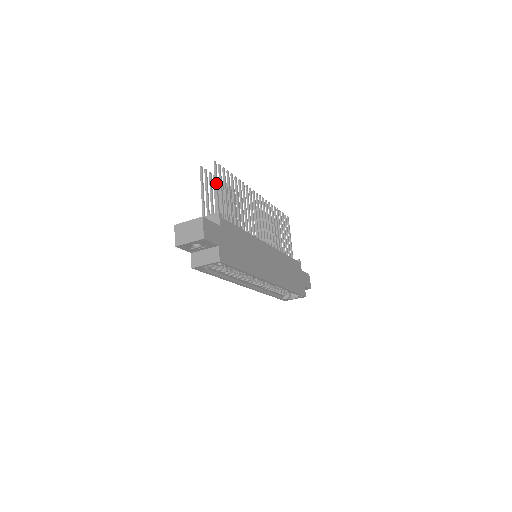
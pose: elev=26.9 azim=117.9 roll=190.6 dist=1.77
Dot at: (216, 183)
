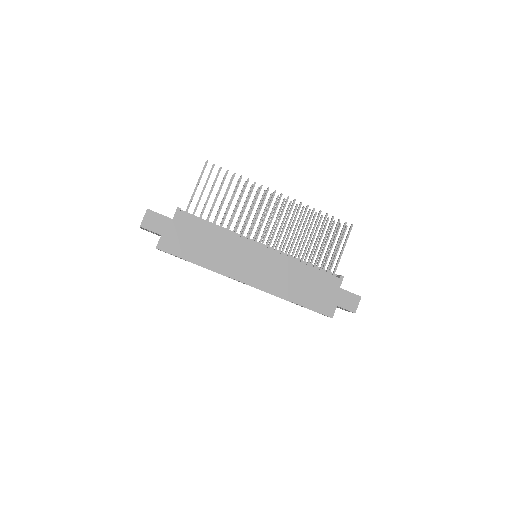
Dot at: occluded
